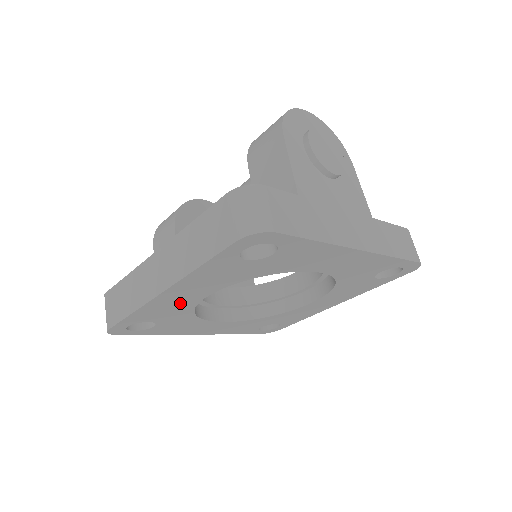
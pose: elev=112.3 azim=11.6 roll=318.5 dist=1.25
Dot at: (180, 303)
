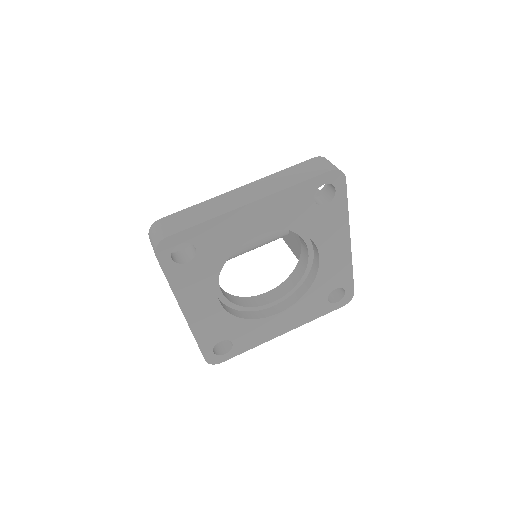
Dot at: (240, 232)
